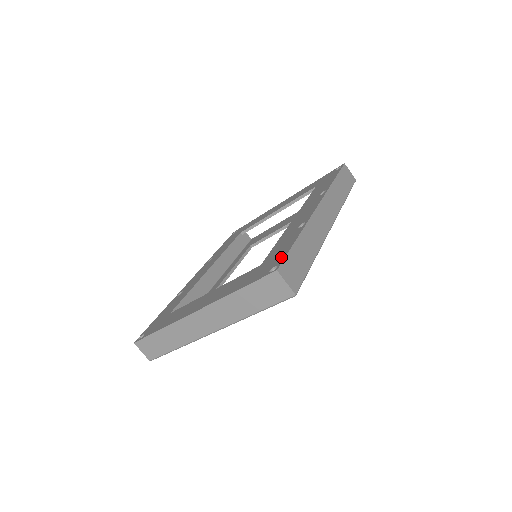
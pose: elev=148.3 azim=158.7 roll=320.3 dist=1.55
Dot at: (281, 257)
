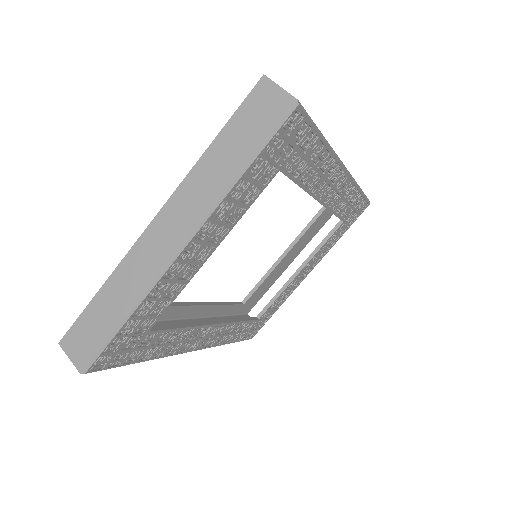
Dot at: occluded
